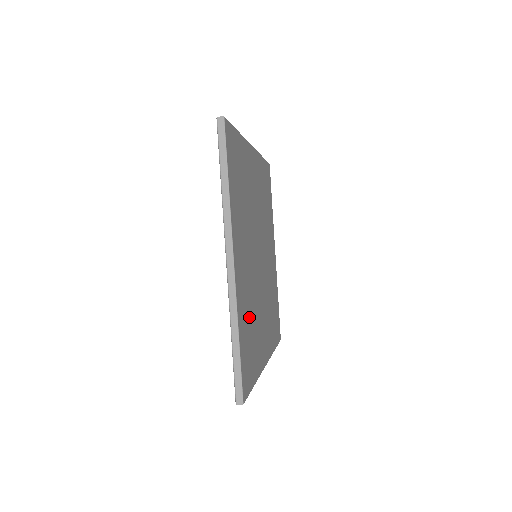
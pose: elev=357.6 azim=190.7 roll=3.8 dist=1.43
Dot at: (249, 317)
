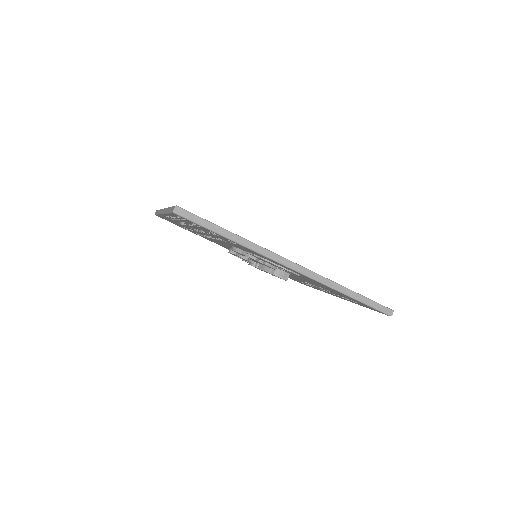
Dot at: occluded
